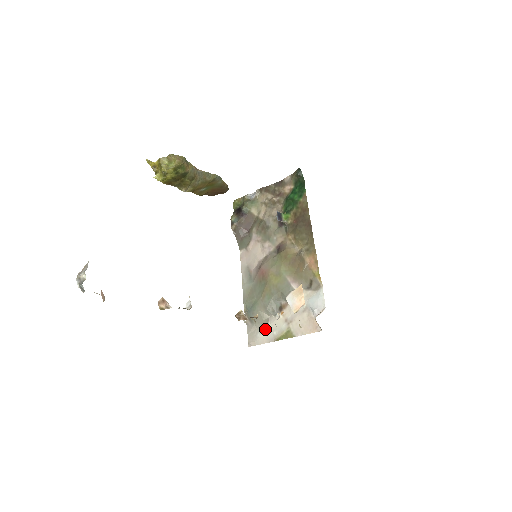
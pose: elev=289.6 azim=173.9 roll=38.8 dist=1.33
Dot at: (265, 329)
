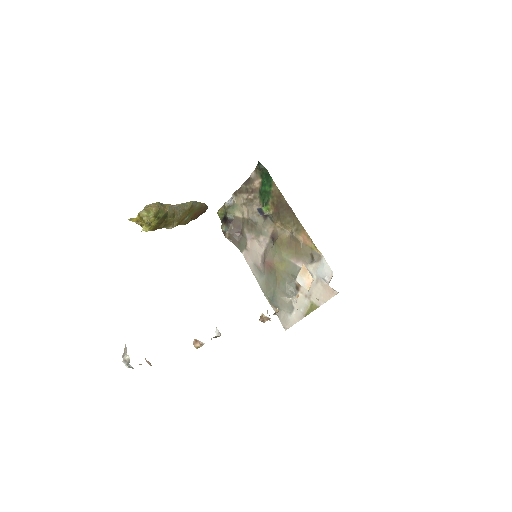
Dot at: (292, 310)
